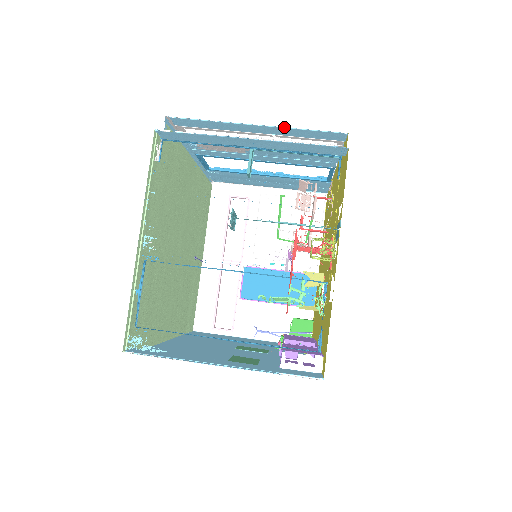
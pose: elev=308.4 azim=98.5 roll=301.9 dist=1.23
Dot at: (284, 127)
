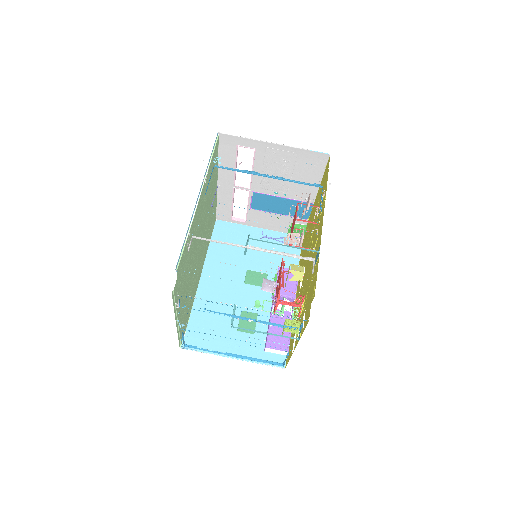
Dot at: occluded
